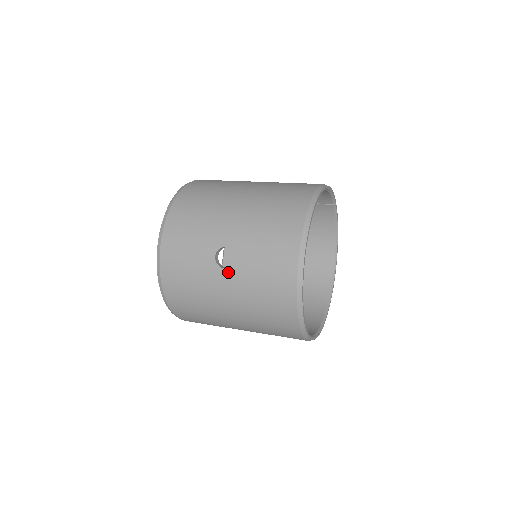
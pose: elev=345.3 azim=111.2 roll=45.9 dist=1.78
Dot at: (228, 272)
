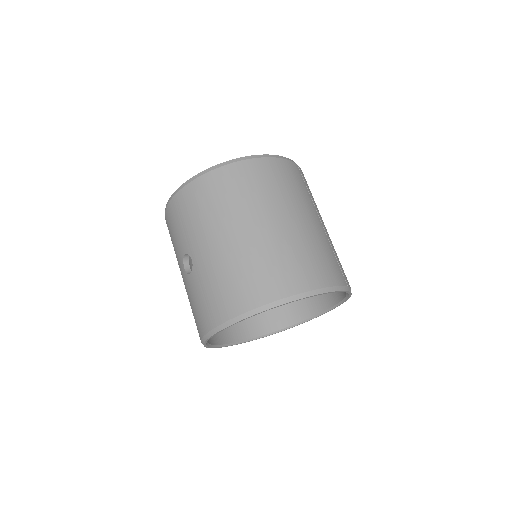
Dot at: (185, 273)
